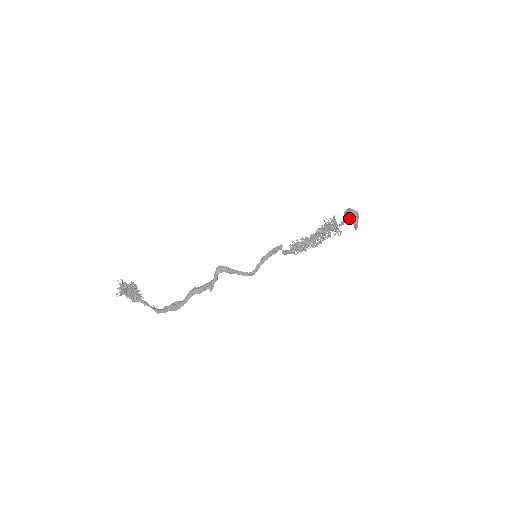
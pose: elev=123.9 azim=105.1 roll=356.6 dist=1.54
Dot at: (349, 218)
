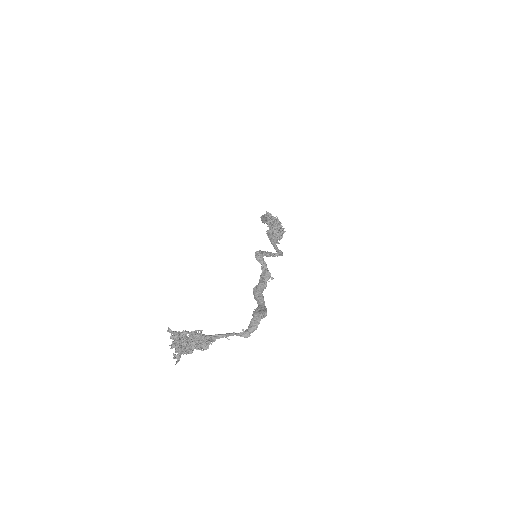
Dot at: occluded
